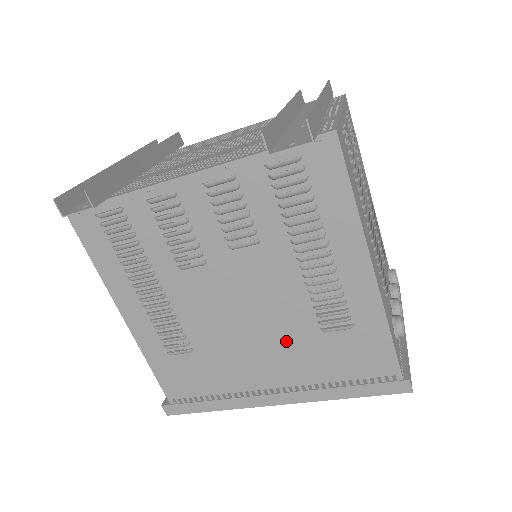
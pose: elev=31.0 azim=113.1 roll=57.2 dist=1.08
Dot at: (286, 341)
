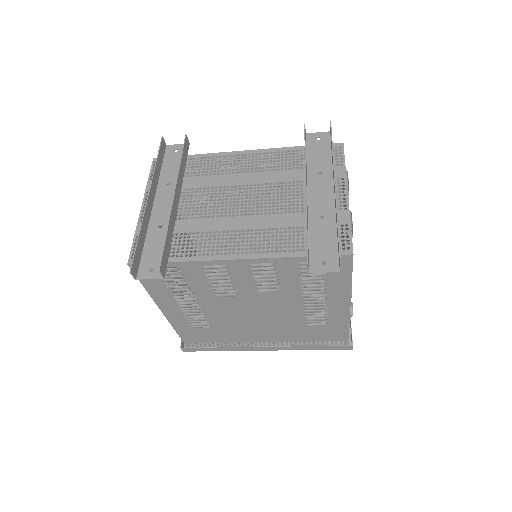
Dot at: (281, 327)
